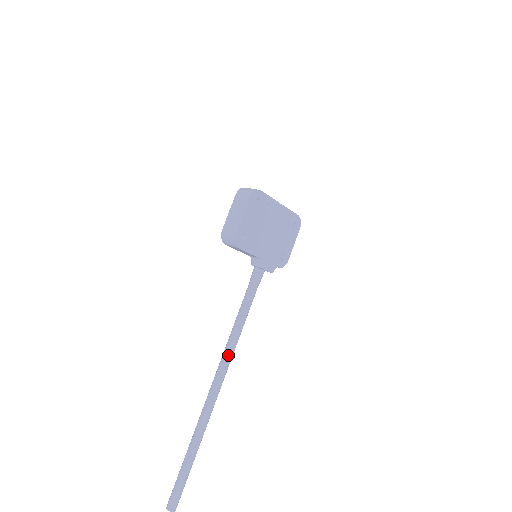
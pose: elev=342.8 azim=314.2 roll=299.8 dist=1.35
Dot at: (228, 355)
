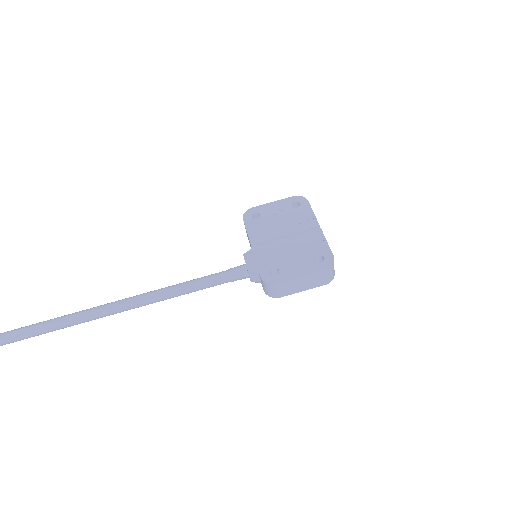
Dot at: (135, 296)
